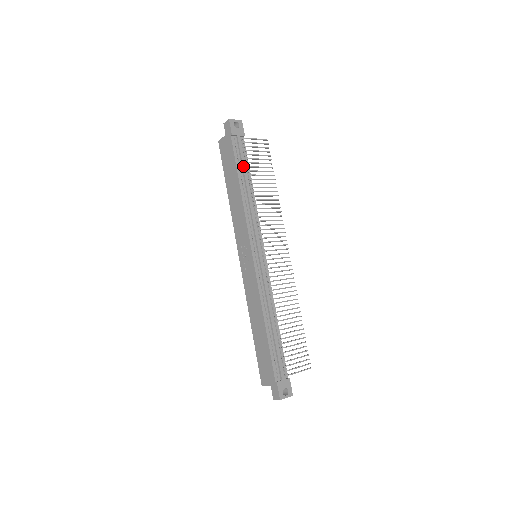
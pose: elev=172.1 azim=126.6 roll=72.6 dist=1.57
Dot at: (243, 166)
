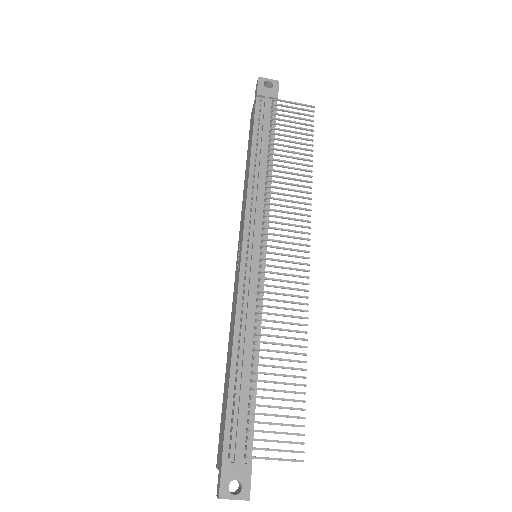
Dot at: (263, 132)
